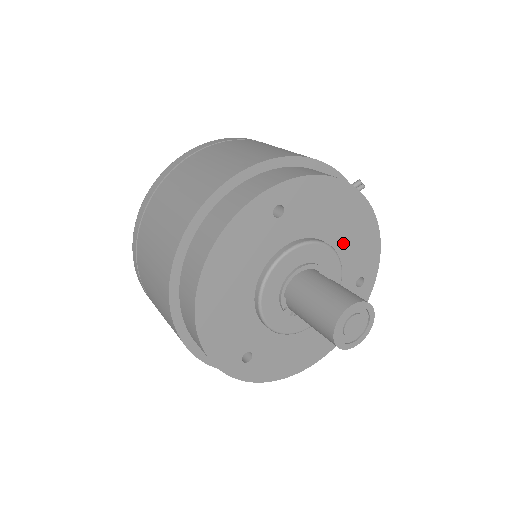
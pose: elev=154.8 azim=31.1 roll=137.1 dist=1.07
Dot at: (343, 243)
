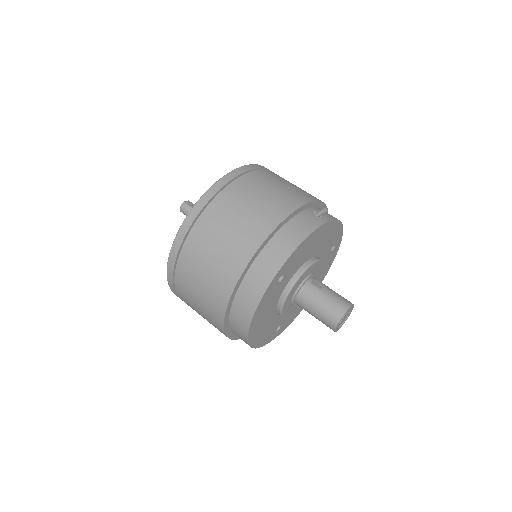
Dot at: (320, 248)
